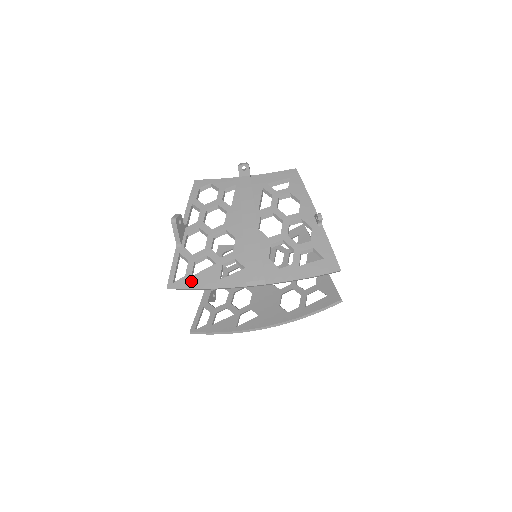
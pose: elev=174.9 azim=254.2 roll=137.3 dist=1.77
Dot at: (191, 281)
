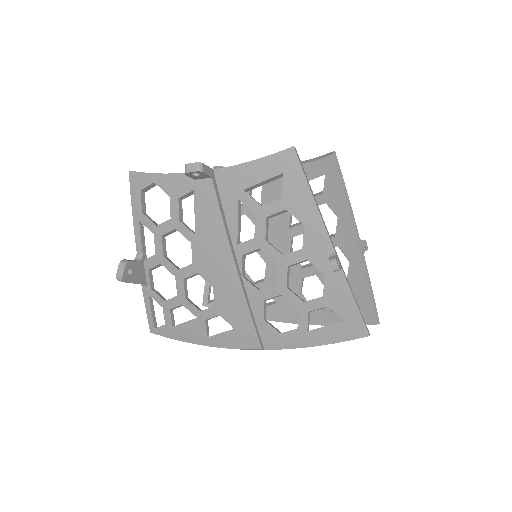
Dot at: (174, 332)
